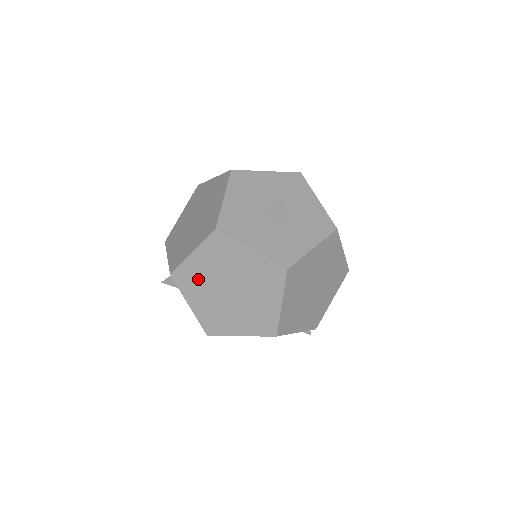
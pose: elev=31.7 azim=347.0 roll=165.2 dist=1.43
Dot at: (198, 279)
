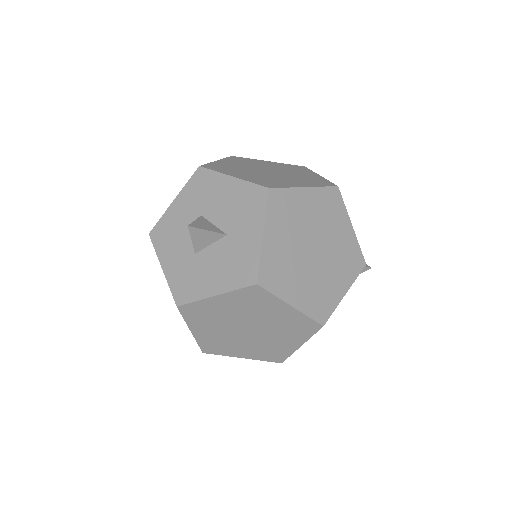
Dot at: (220, 341)
